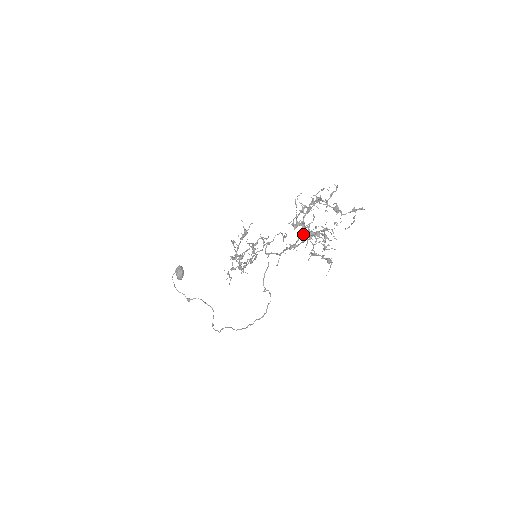
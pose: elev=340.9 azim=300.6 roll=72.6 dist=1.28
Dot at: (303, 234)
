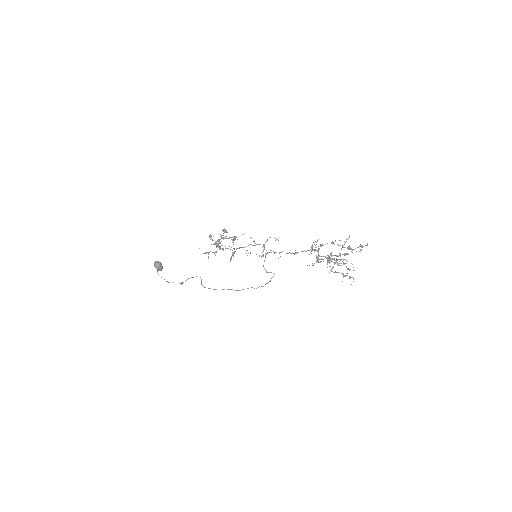
Dot at: occluded
